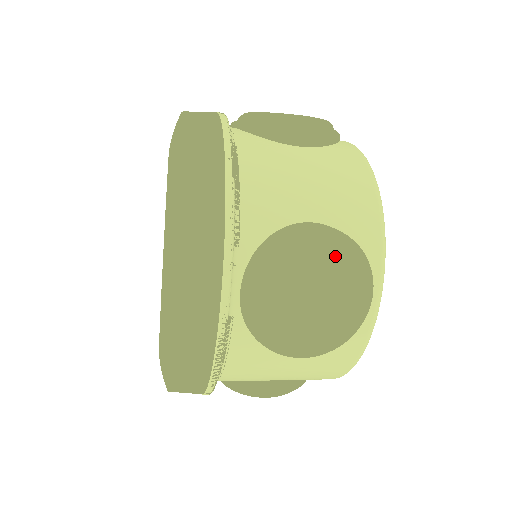
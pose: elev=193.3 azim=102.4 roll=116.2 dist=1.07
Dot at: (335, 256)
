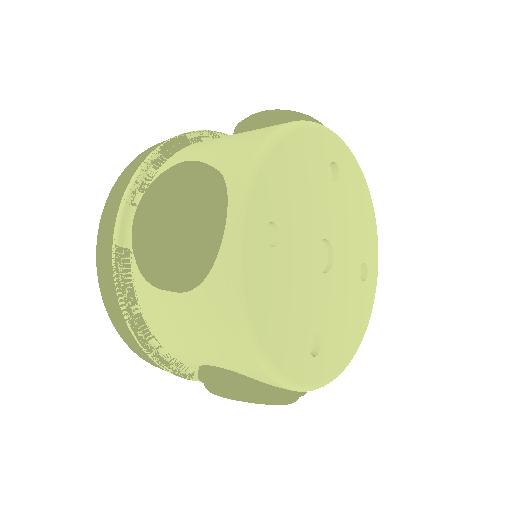
Dot at: (182, 178)
